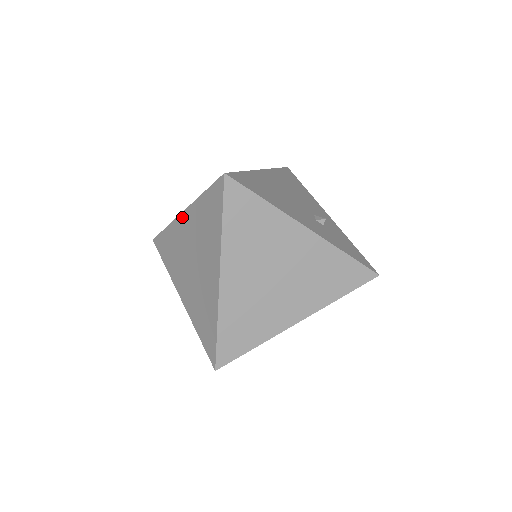
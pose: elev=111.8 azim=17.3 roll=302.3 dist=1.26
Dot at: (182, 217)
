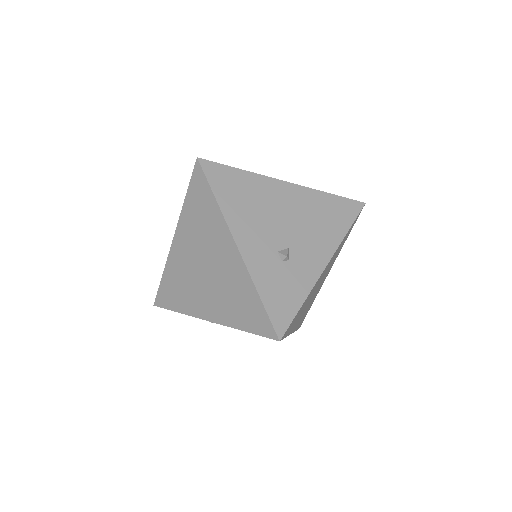
Dot at: occluded
